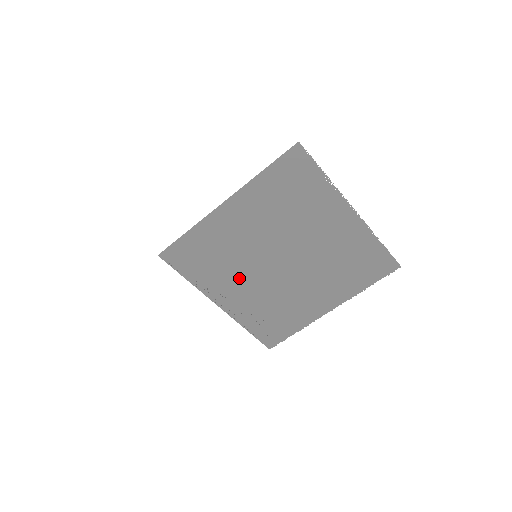
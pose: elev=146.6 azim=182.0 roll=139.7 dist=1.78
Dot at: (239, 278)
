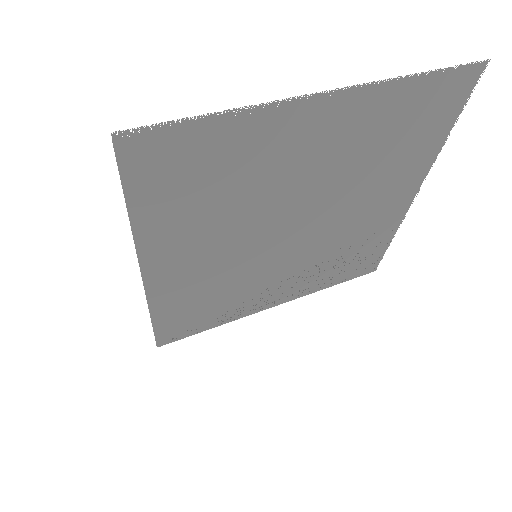
Dot at: (265, 280)
